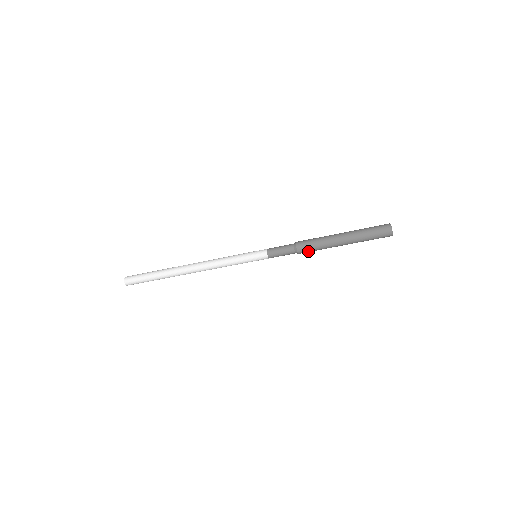
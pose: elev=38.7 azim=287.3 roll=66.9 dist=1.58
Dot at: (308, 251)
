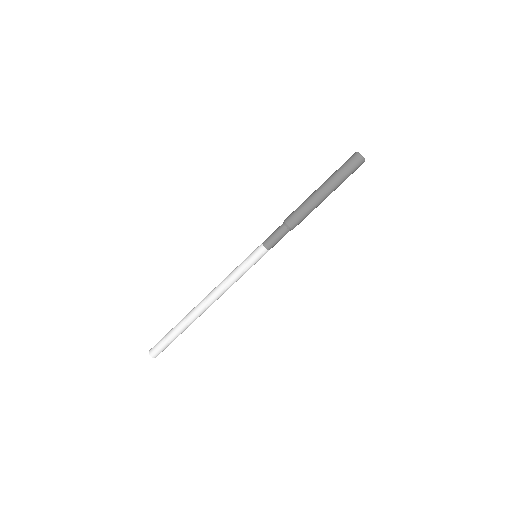
Dot at: (295, 216)
